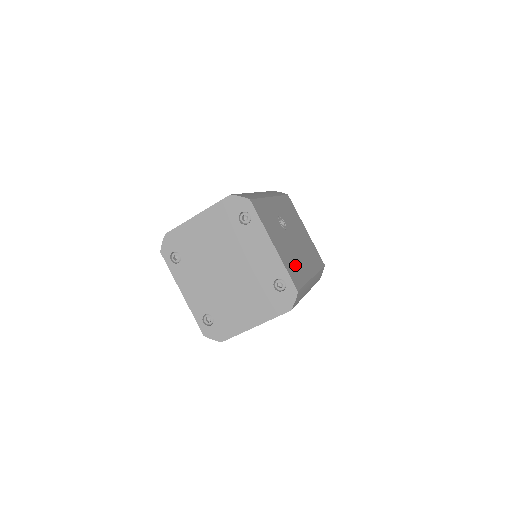
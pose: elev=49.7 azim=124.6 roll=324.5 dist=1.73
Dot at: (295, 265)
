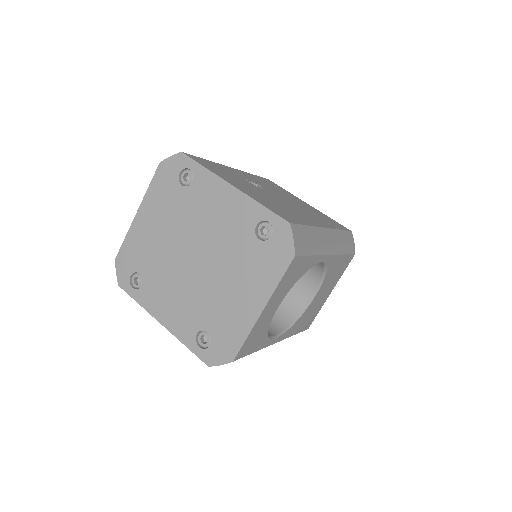
Dot at: (283, 209)
